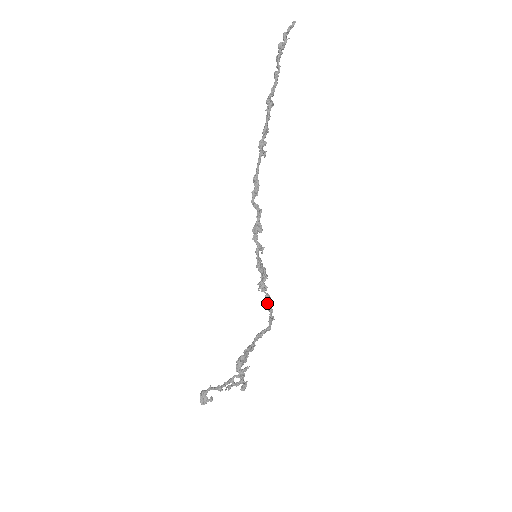
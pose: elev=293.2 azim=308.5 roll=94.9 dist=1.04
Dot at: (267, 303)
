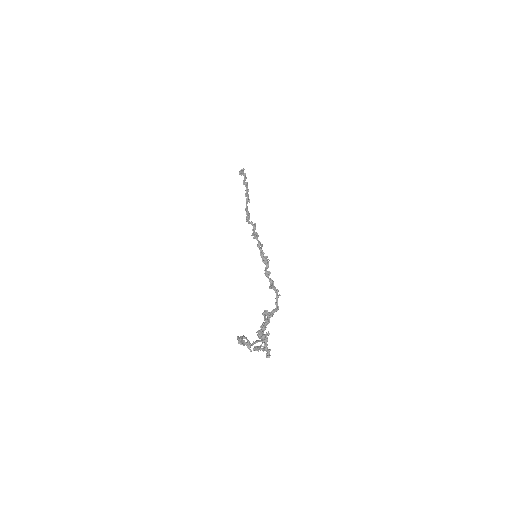
Dot at: (272, 286)
